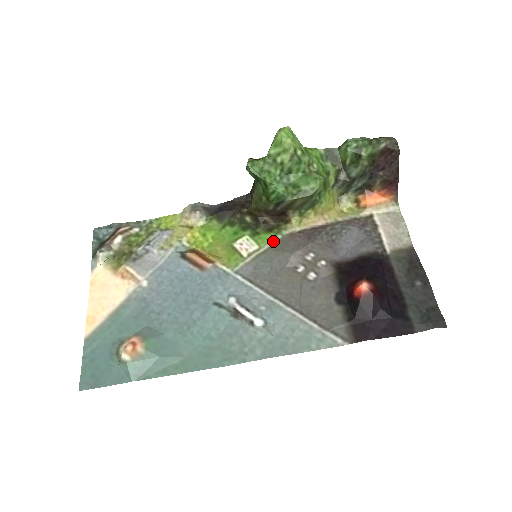
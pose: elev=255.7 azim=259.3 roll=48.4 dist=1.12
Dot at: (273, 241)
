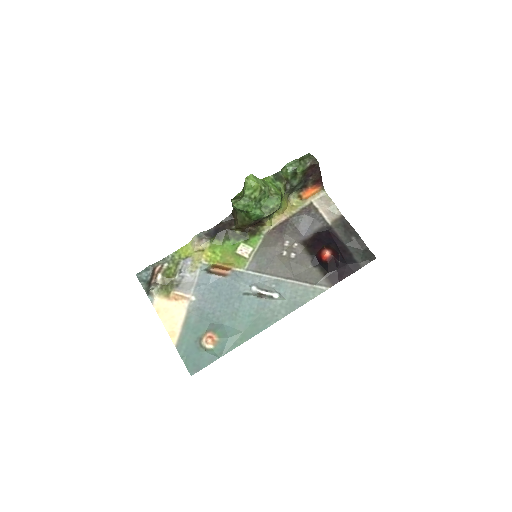
Dot at: (260, 241)
